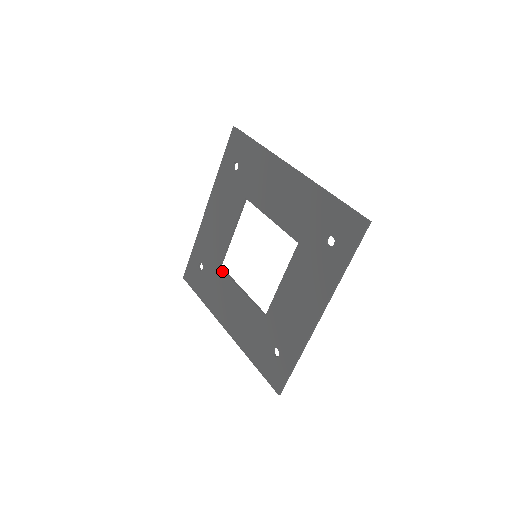
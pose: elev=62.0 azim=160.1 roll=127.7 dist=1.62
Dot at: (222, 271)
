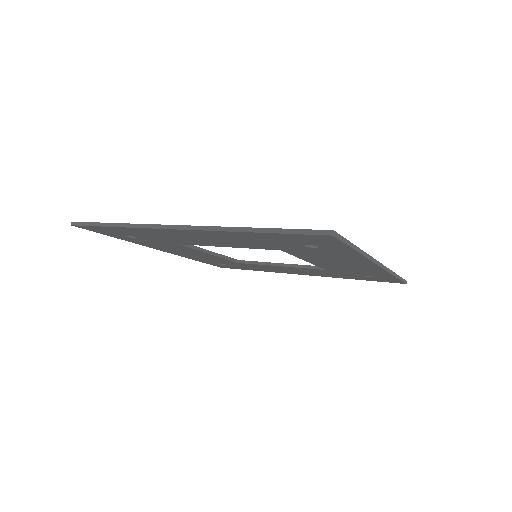
Dot at: occluded
